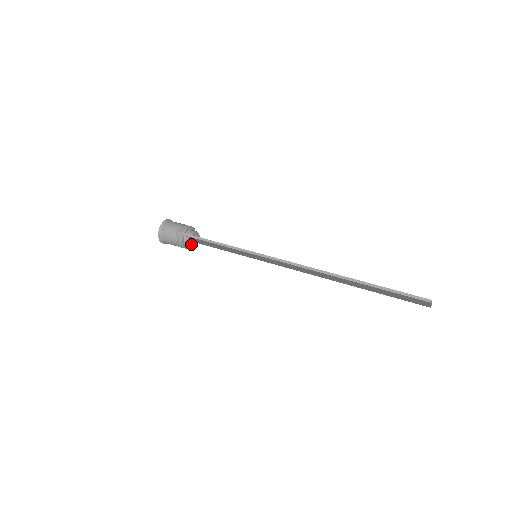
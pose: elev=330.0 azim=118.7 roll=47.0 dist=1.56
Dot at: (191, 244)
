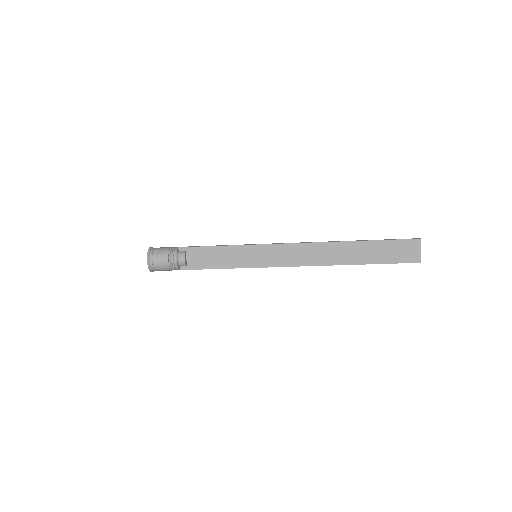
Dot at: (184, 257)
